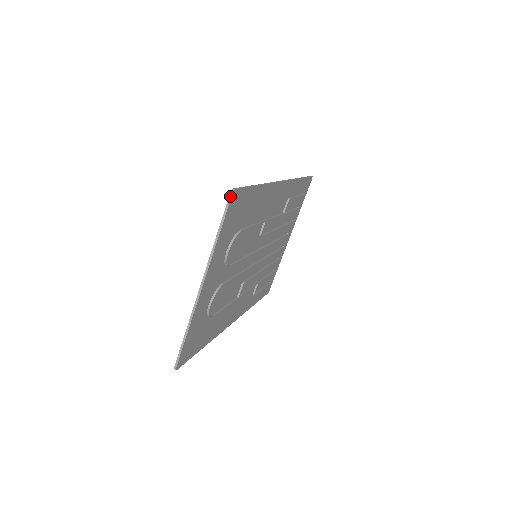
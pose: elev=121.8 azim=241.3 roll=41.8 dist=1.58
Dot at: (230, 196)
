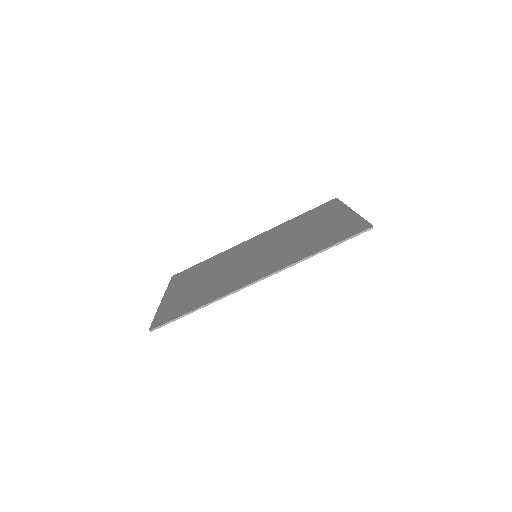
Dot at: (149, 329)
